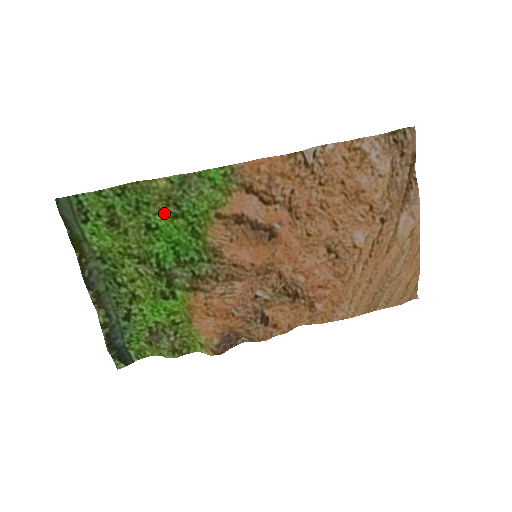
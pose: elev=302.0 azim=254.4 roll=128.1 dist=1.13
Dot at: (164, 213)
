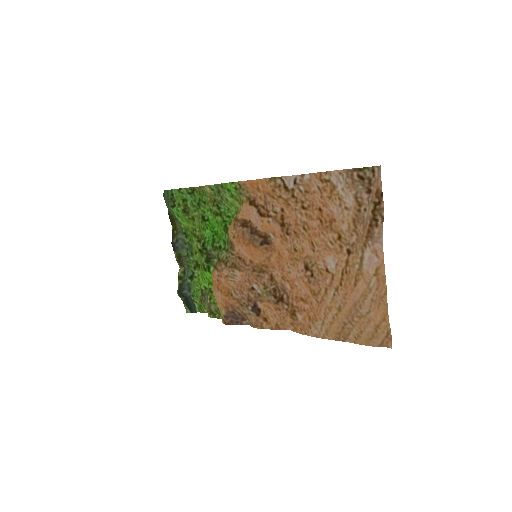
Dot at: (212, 211)
